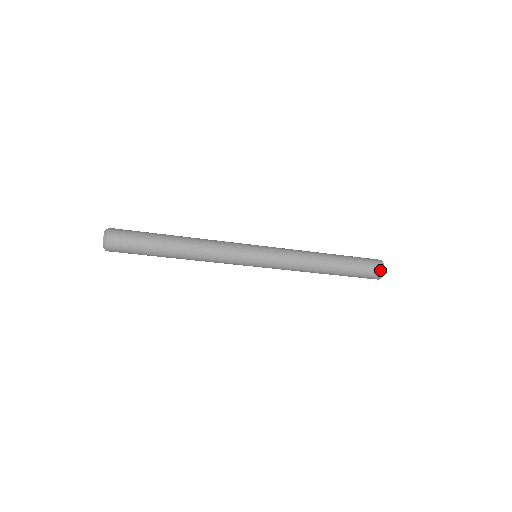
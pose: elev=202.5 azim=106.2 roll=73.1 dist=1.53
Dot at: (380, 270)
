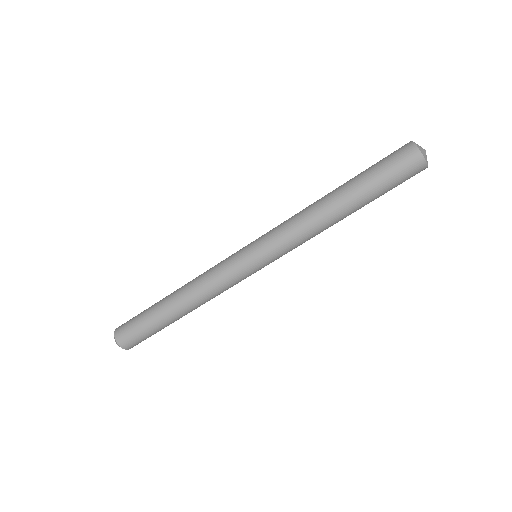
Dot at: (408, 148)
